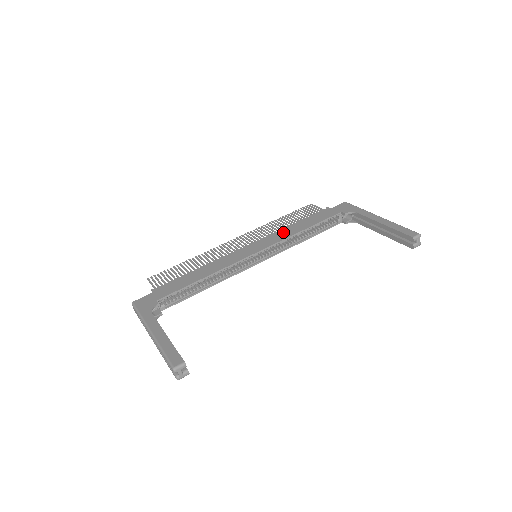
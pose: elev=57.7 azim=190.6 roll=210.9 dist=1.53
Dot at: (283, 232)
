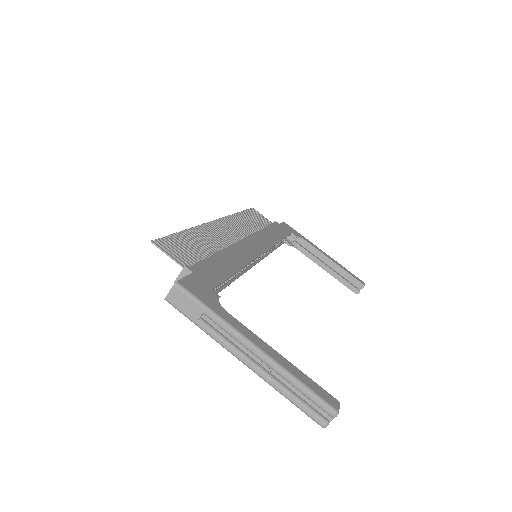
Dot at: (265, 235)
